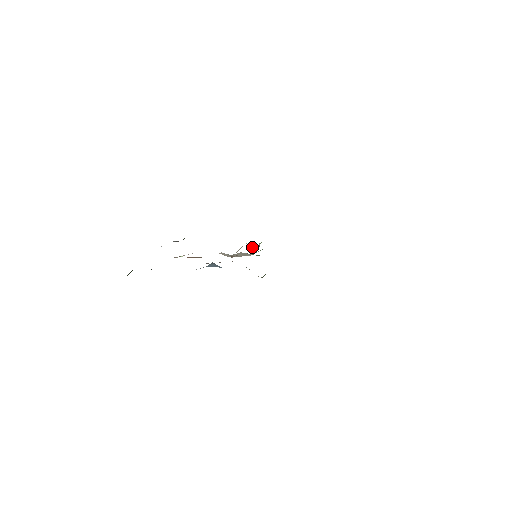
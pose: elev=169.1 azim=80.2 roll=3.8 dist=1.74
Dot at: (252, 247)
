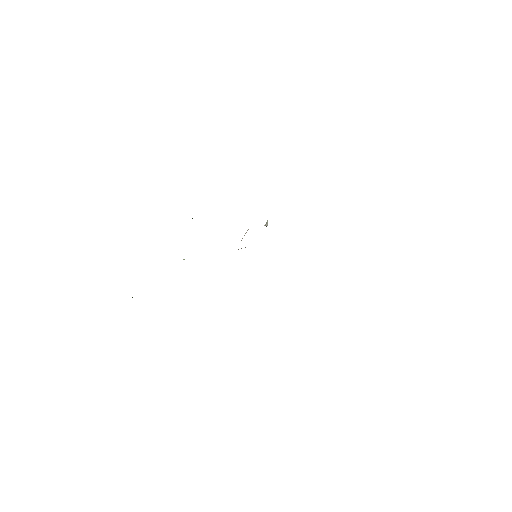
Dot at: occluded
